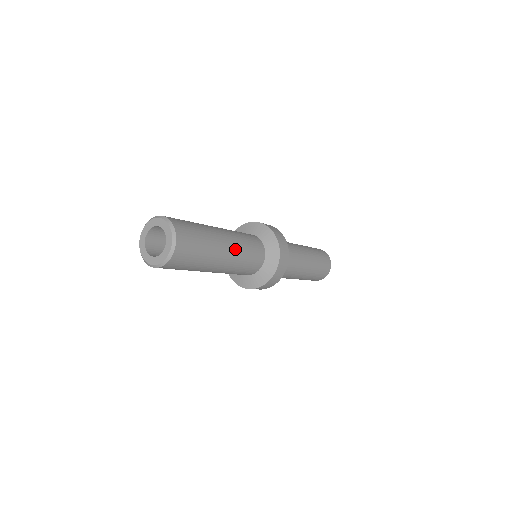
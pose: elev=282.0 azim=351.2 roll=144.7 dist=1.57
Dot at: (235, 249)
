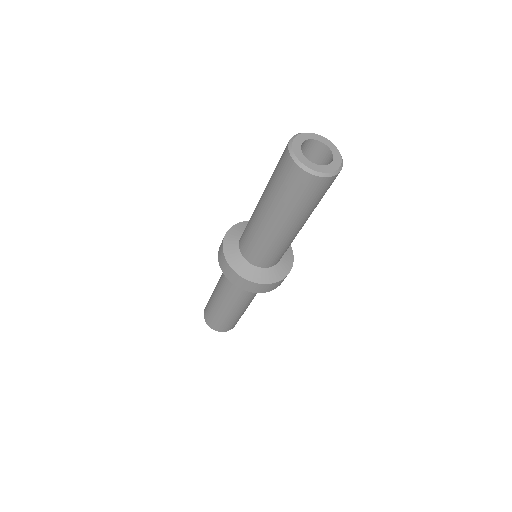
Dot at: (294, 235)
